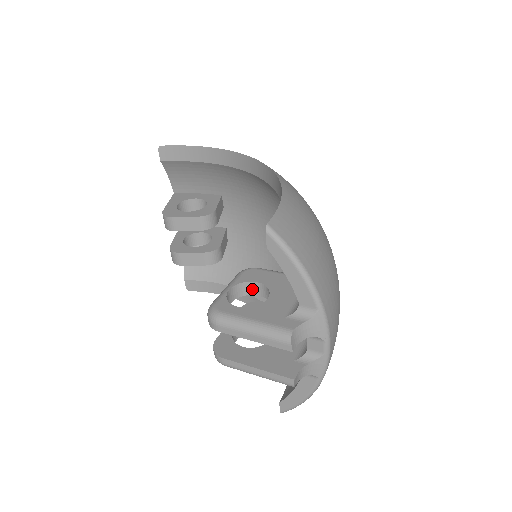
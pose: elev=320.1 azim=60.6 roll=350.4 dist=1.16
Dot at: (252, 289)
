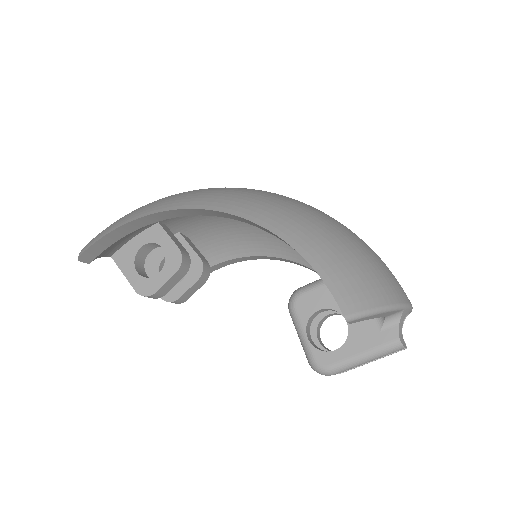
Dot at: (315, 314)
